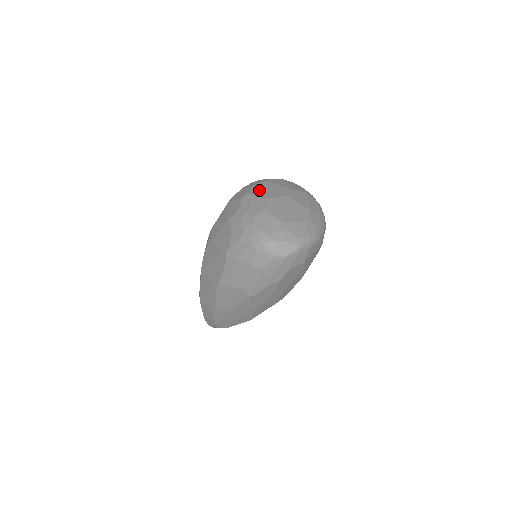
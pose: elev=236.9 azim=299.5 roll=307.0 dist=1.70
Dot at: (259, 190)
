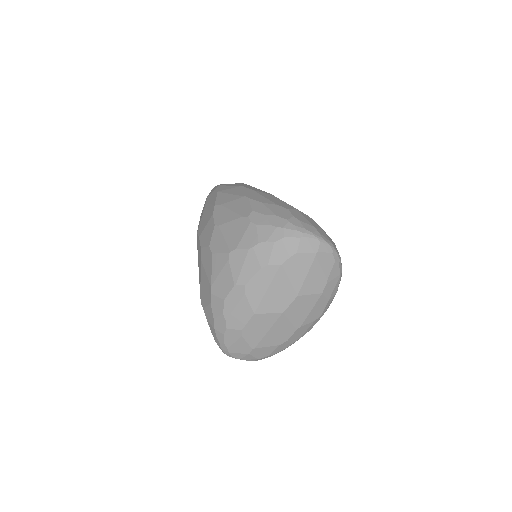
Dot at: (259, 288)
